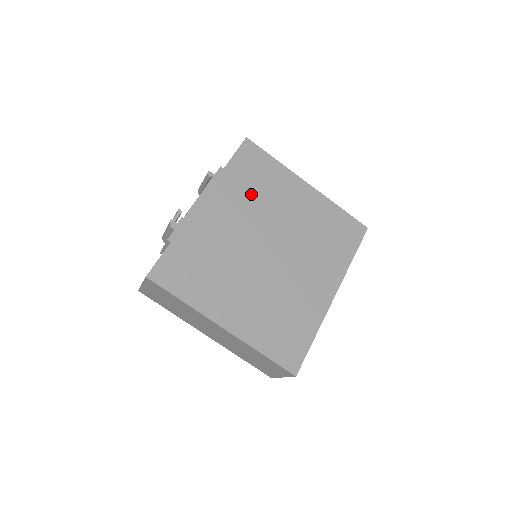
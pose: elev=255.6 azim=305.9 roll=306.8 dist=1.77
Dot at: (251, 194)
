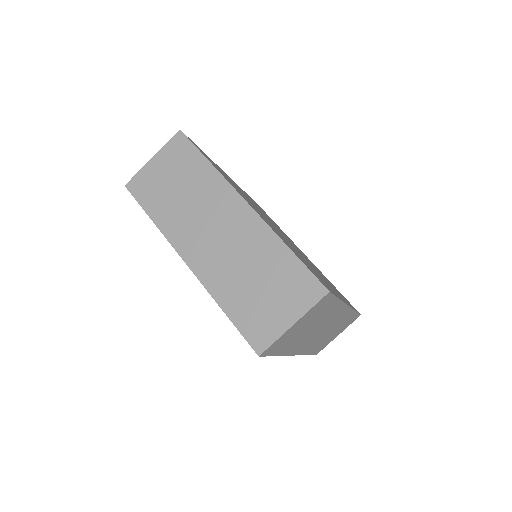
Dot at: occluded
